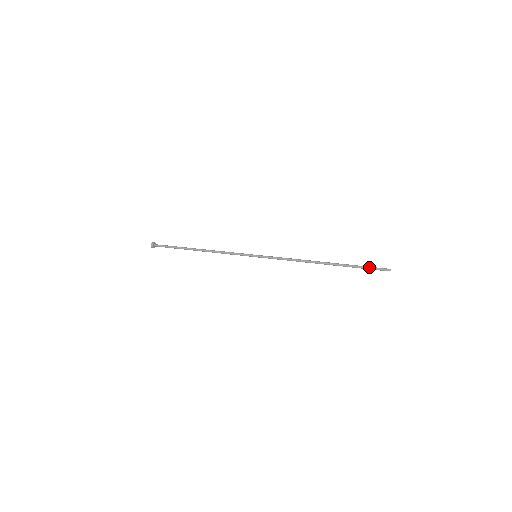
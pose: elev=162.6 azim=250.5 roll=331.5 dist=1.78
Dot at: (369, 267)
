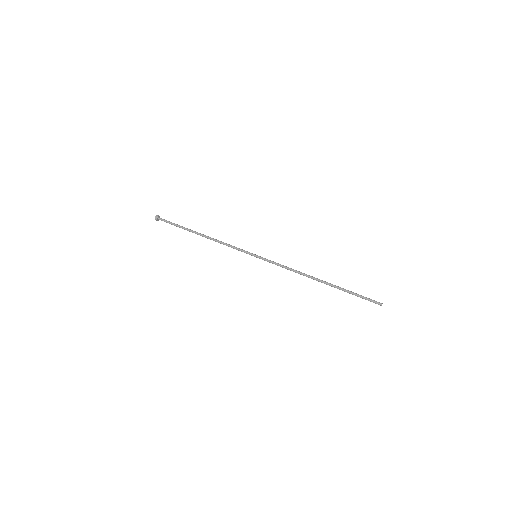
Dot at: (362, 298)
